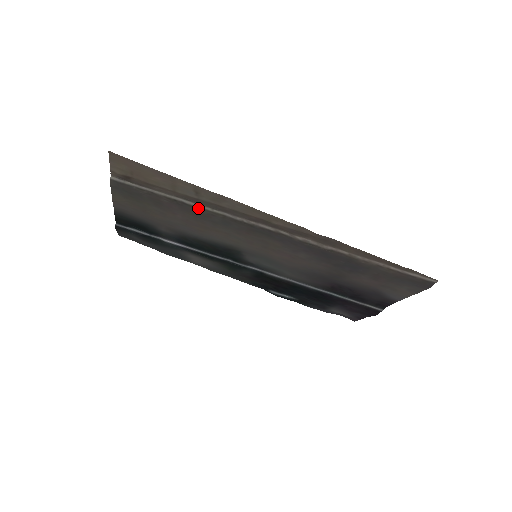
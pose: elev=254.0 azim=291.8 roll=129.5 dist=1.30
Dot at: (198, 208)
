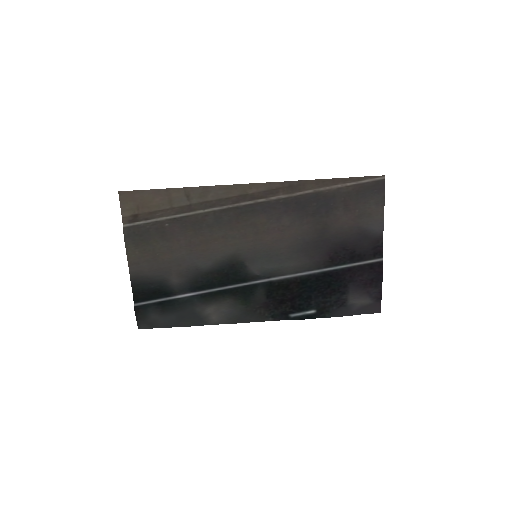
Dot at: (193, 215)
